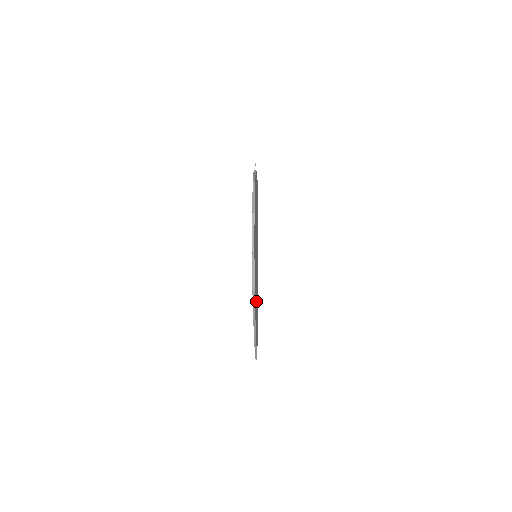
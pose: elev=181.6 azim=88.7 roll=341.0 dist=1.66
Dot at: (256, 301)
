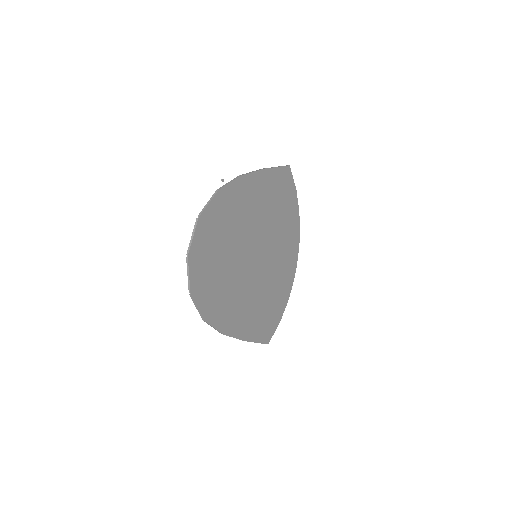
Dot at: (247, 304)
